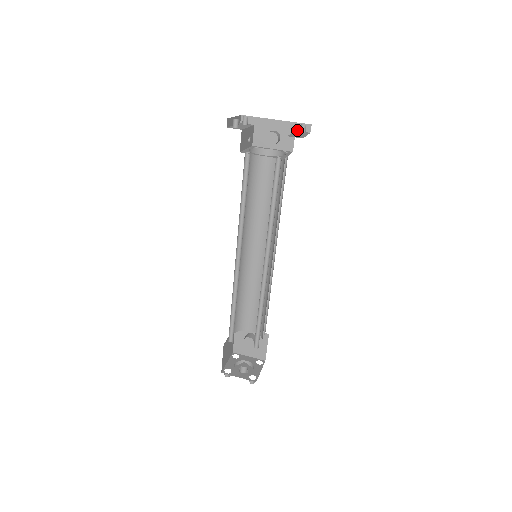
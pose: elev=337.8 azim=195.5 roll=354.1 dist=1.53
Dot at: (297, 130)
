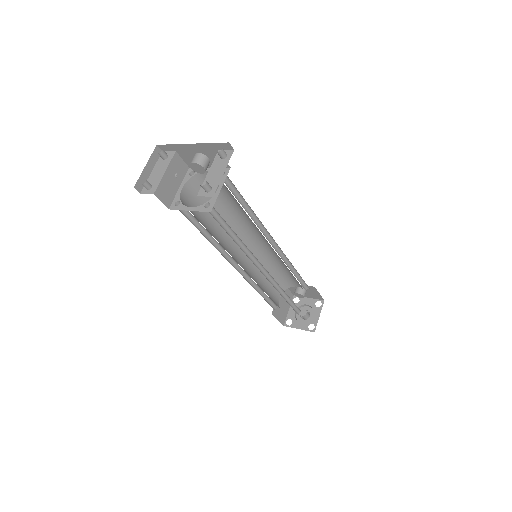
Dot at: (203, 187)
